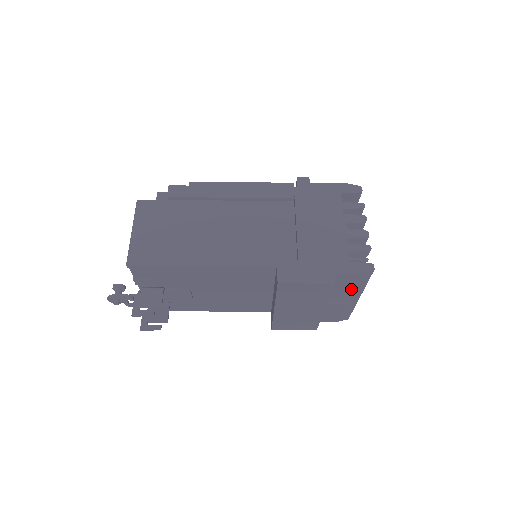
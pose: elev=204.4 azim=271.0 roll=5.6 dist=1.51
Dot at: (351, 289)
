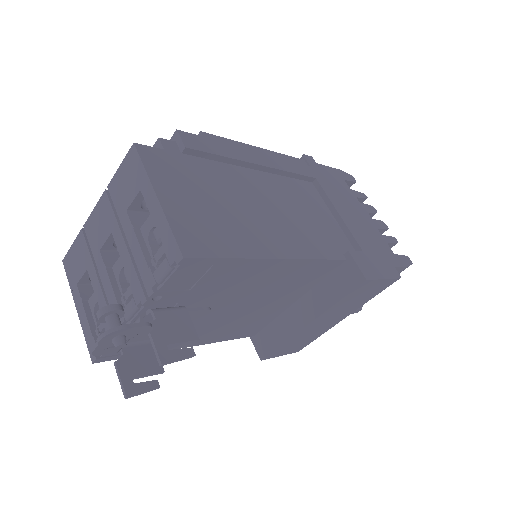
Dot at: occluded
